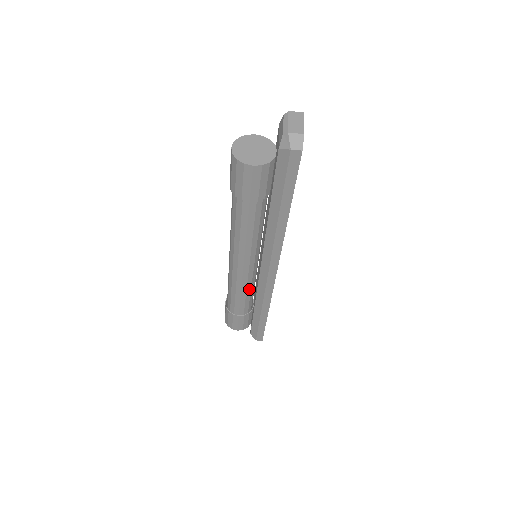
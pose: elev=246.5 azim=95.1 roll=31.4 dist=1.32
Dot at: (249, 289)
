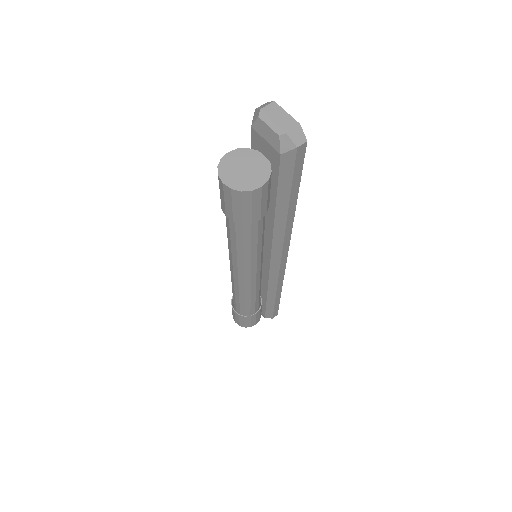
Dot at: (260, 287)
